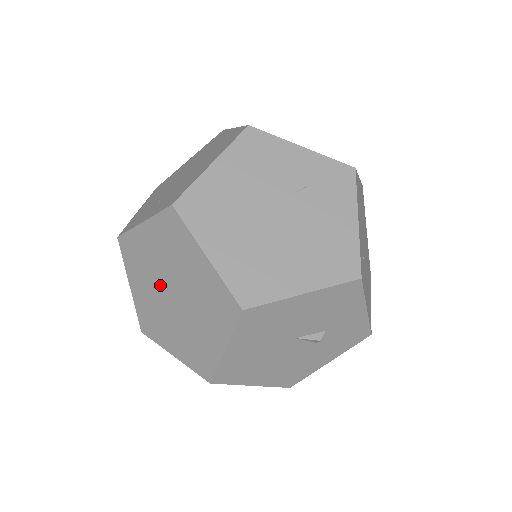
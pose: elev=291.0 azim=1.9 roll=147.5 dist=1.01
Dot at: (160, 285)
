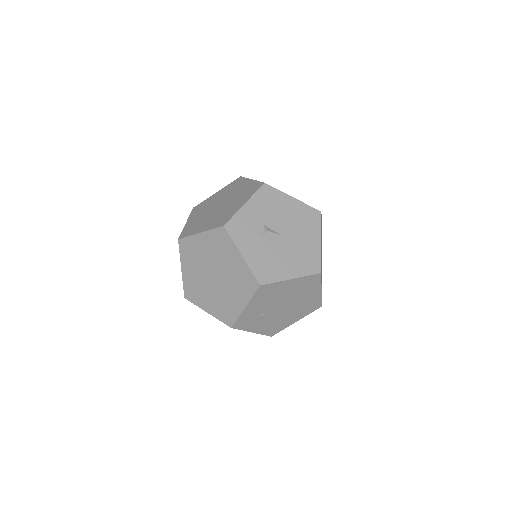
Dot at: occluded
